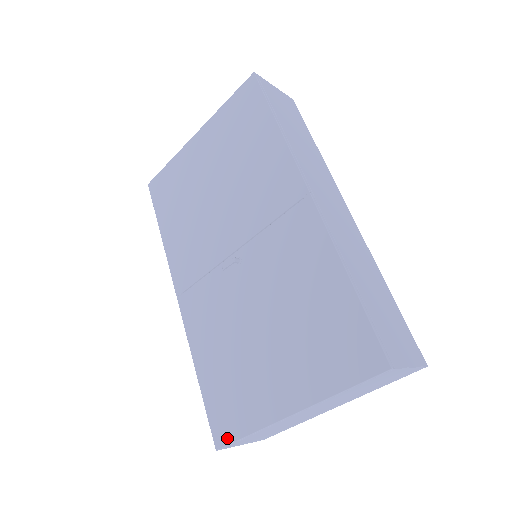
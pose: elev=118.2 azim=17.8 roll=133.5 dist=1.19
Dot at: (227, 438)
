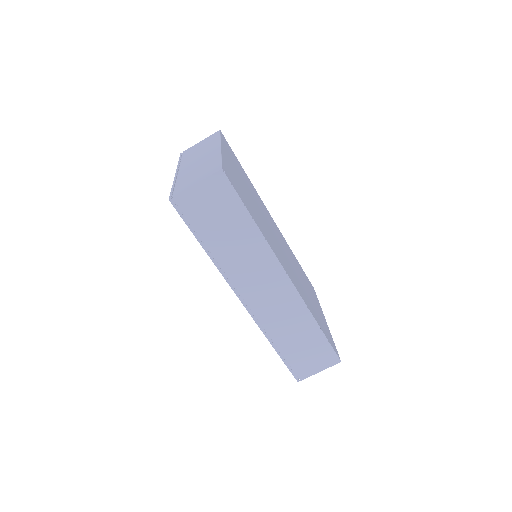
Dot at: occluded
